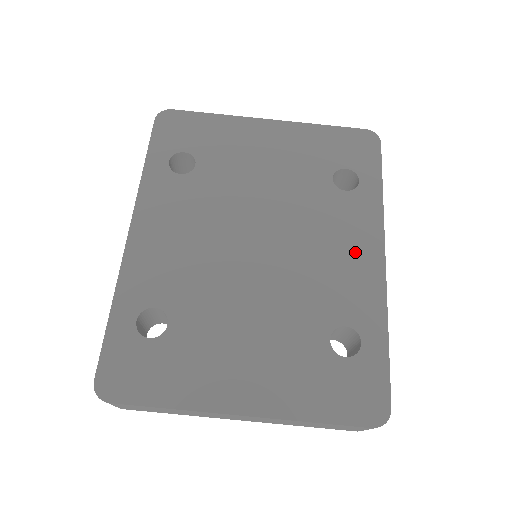
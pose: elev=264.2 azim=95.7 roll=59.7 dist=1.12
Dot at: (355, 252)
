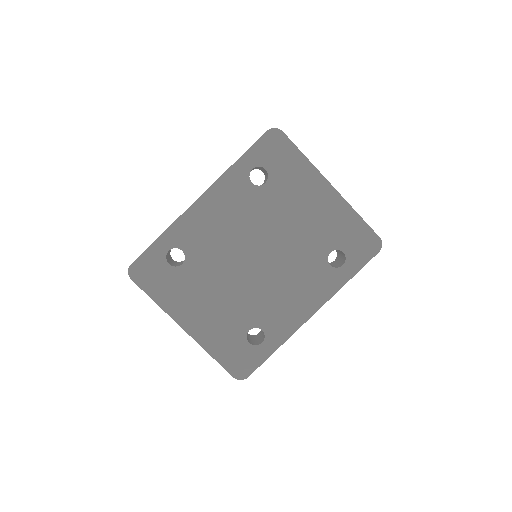
Dot at: (301, 301)
